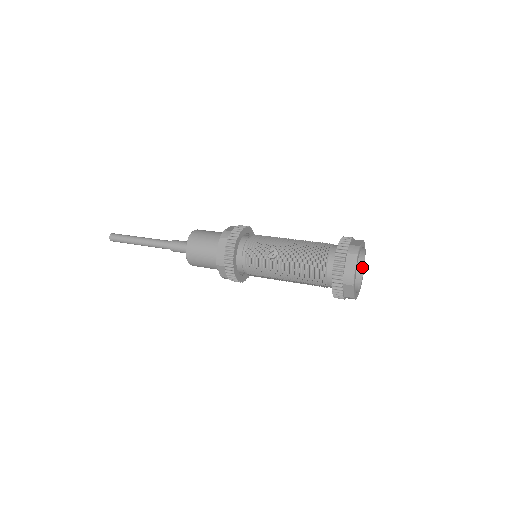
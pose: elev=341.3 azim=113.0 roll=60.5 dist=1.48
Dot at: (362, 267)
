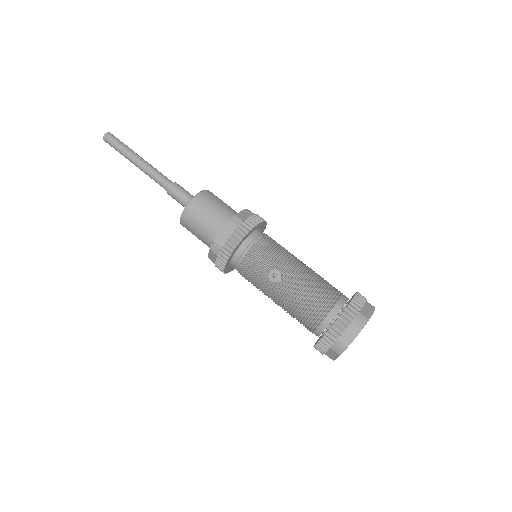
Dot at: occluded
